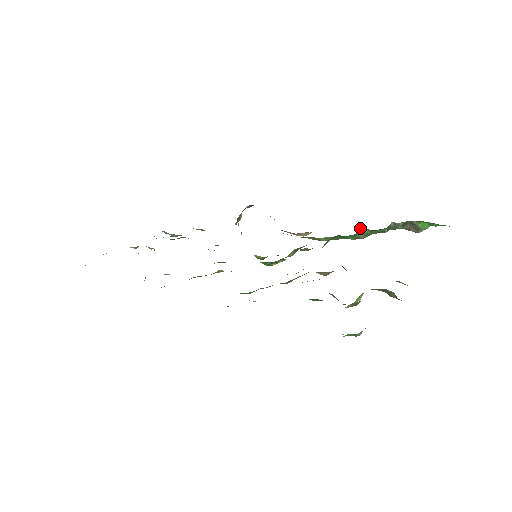
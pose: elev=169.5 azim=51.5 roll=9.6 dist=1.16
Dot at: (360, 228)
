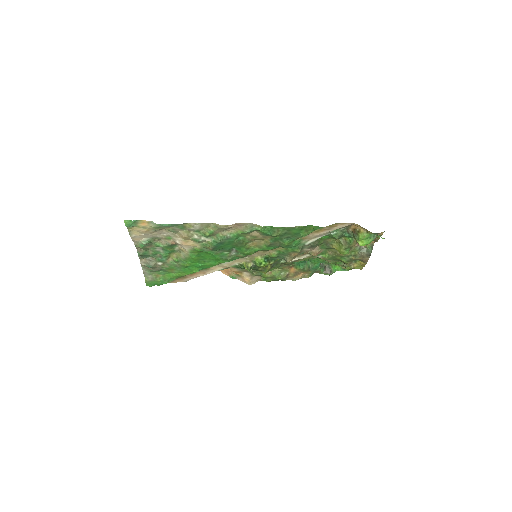
Dot at: occluded
